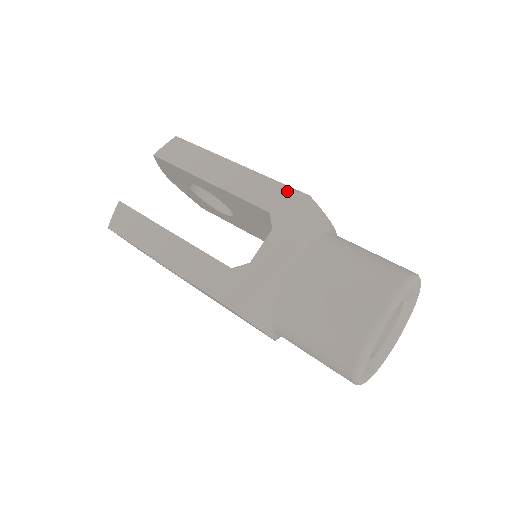
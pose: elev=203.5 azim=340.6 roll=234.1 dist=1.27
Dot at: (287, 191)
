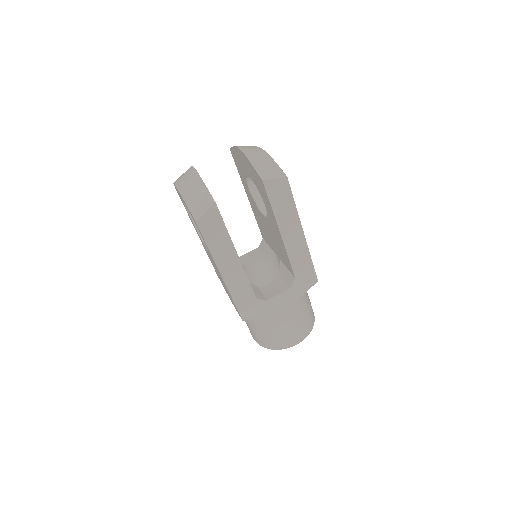
Dot at: (312, 272)
